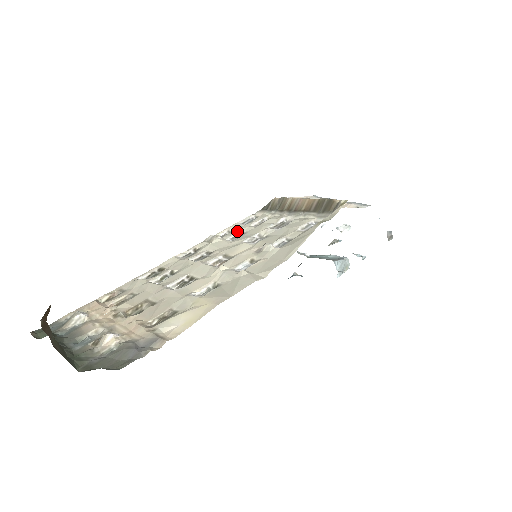
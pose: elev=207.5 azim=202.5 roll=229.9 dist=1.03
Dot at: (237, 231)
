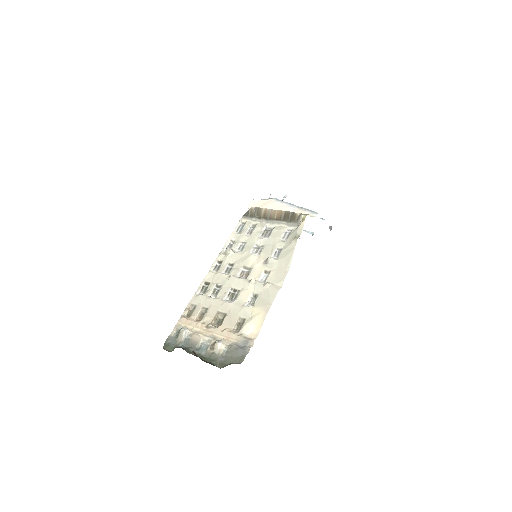
Dot at: (239, 242)
